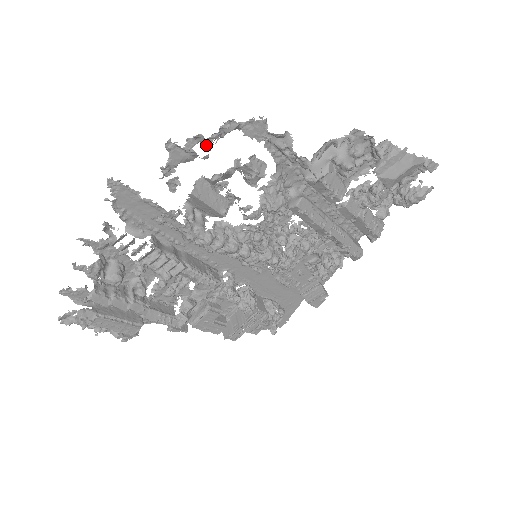
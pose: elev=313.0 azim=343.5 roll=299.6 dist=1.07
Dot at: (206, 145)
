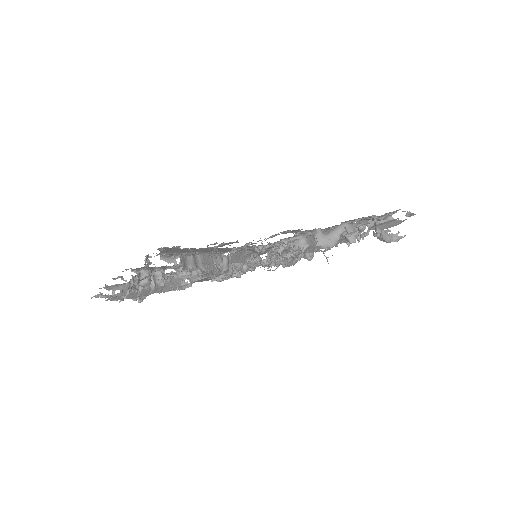
Dot at: occluded
